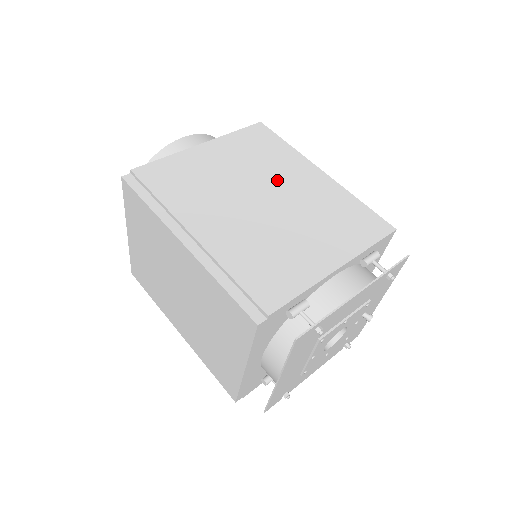
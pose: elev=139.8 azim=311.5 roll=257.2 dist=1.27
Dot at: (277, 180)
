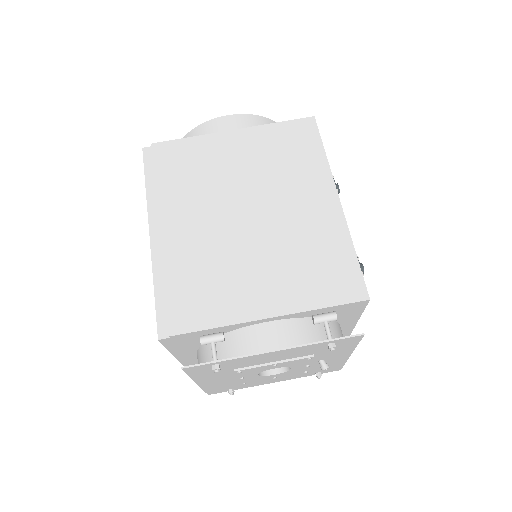
Dot at: (280, 195)
